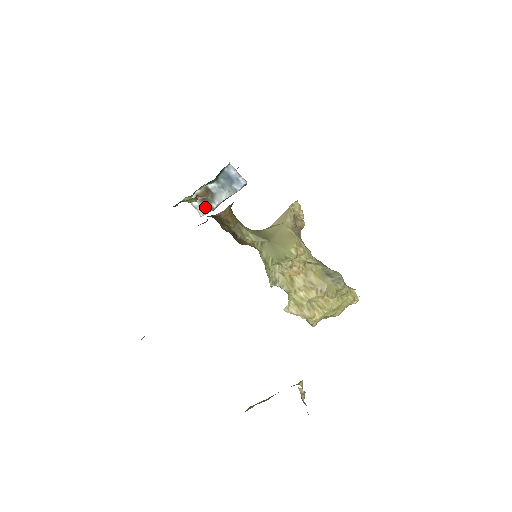
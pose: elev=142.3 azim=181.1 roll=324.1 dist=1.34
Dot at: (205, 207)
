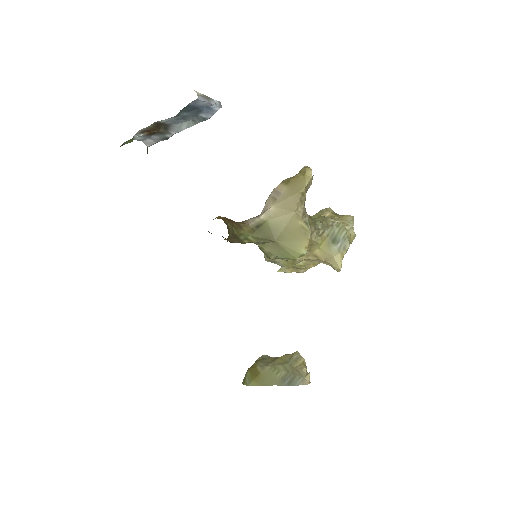
Dot at: (154, 138)
